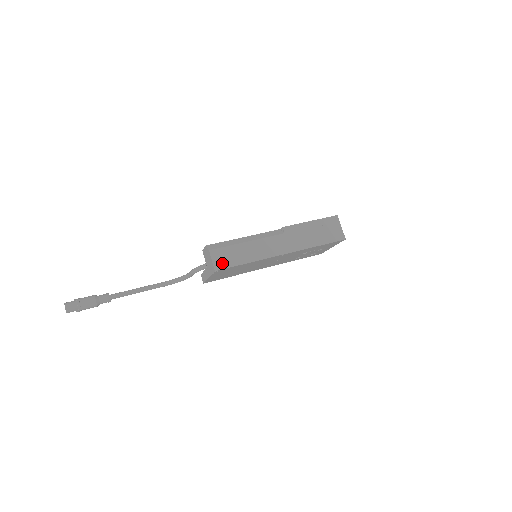
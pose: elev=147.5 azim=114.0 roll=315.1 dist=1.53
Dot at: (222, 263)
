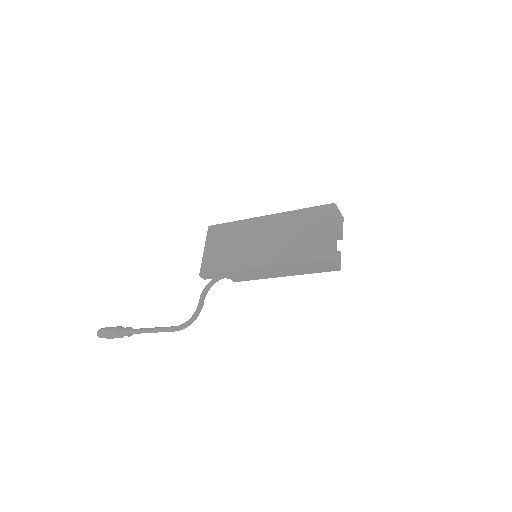
Dot at: occluded
